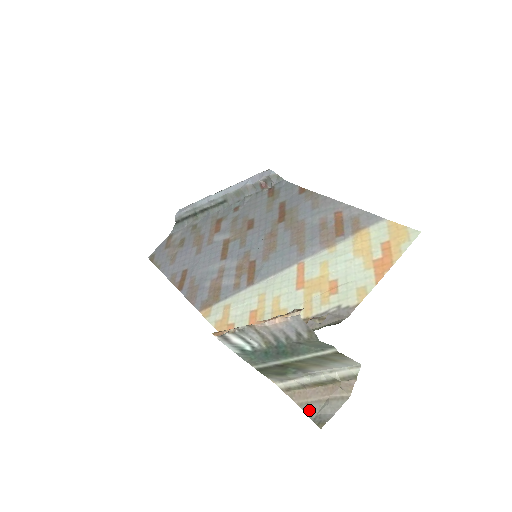
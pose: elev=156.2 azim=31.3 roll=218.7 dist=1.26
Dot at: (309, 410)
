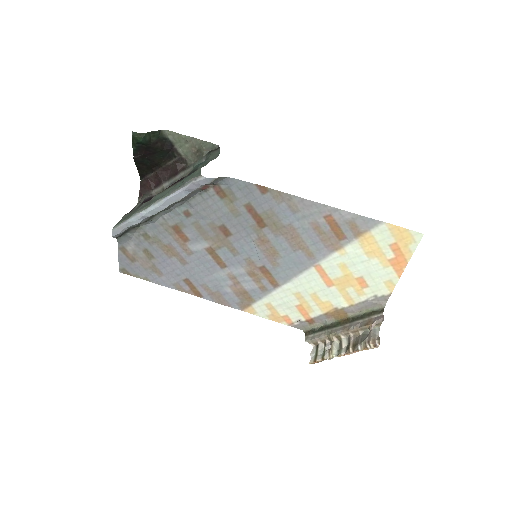
Dot at: occluded
